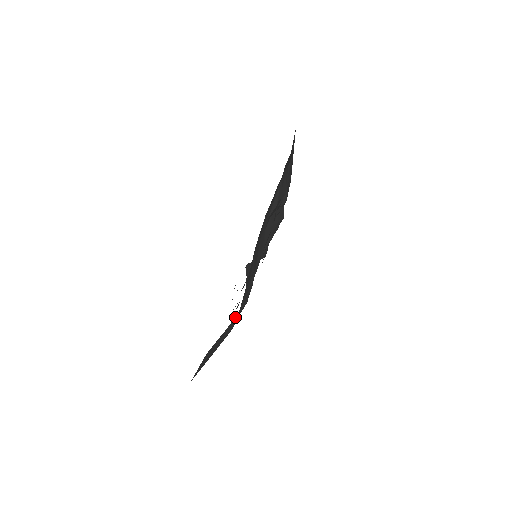
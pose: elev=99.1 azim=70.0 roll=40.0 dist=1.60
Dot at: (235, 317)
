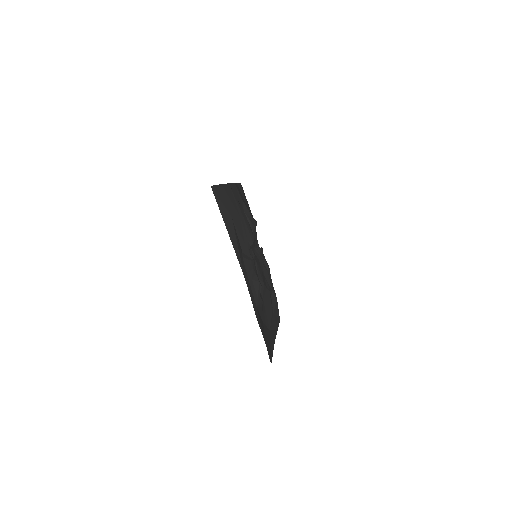
Dot at: occluded
